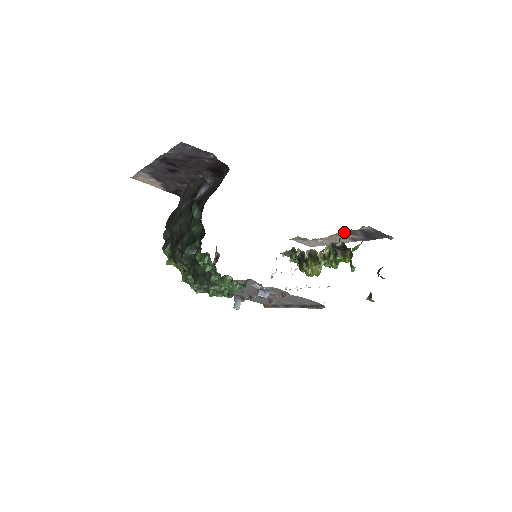
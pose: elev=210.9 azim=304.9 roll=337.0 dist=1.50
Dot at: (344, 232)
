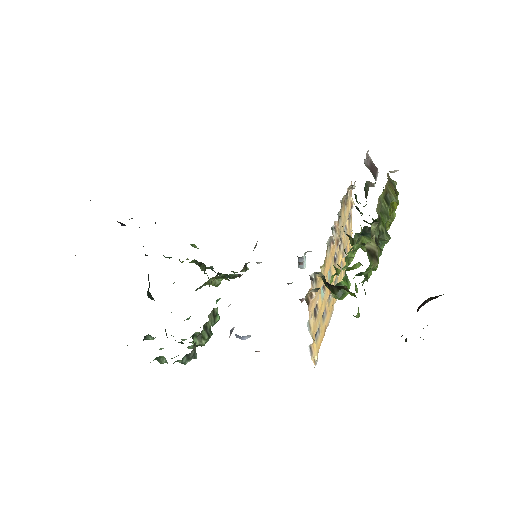
Dot at: occluded
